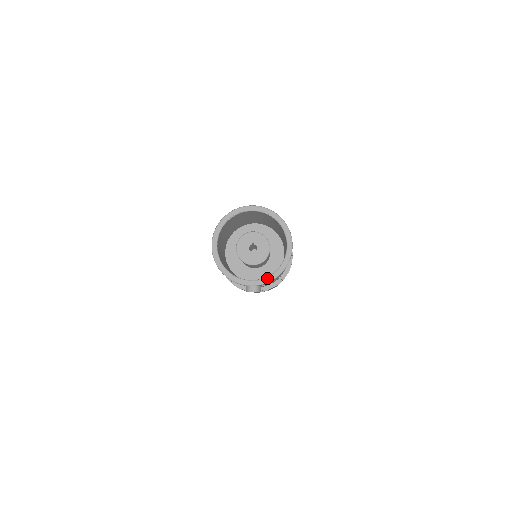
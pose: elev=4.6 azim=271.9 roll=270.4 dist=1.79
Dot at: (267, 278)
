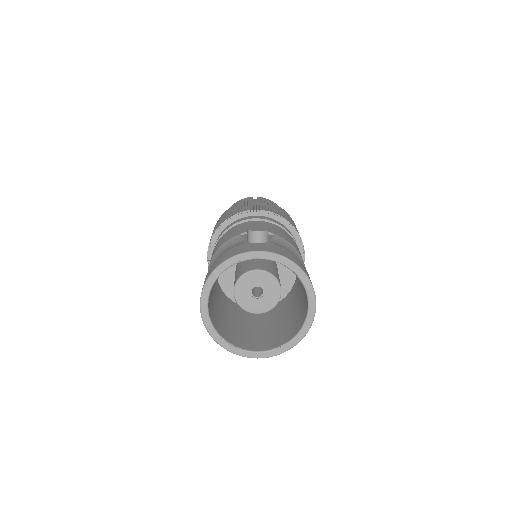
Dot at: (278, 349)
